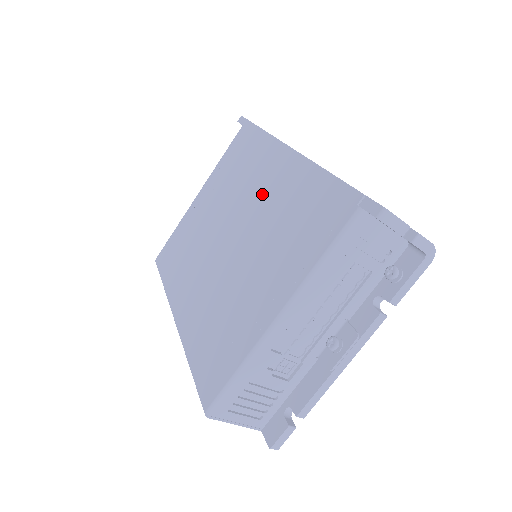
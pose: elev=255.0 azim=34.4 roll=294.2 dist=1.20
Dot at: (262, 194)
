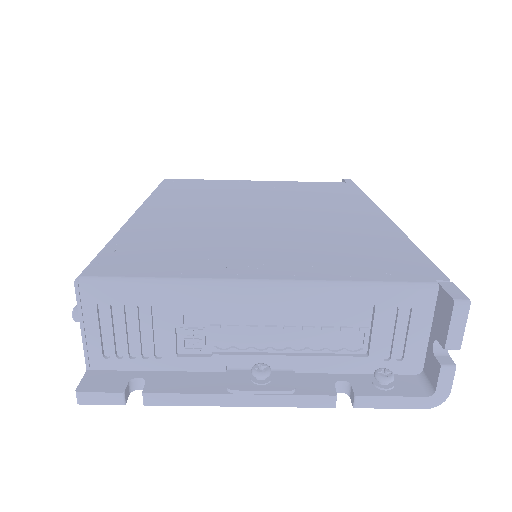
Dot at: (328, 216)
